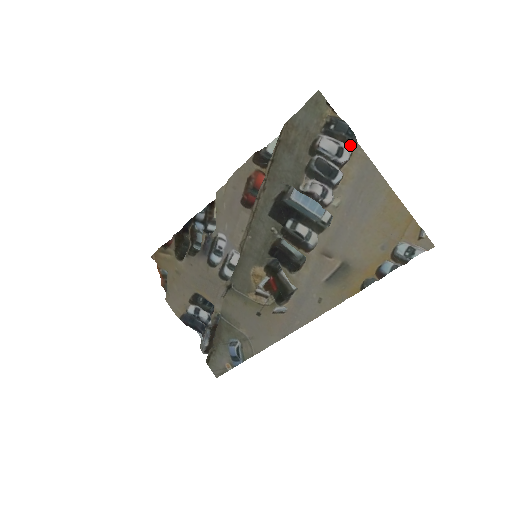
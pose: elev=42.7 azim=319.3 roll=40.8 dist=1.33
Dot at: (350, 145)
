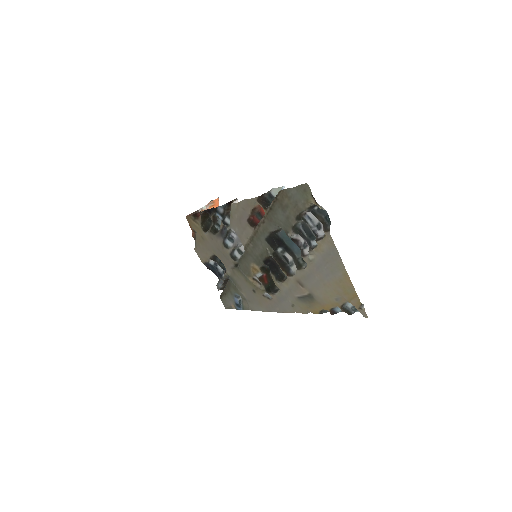
Dot at: (324, 230)
